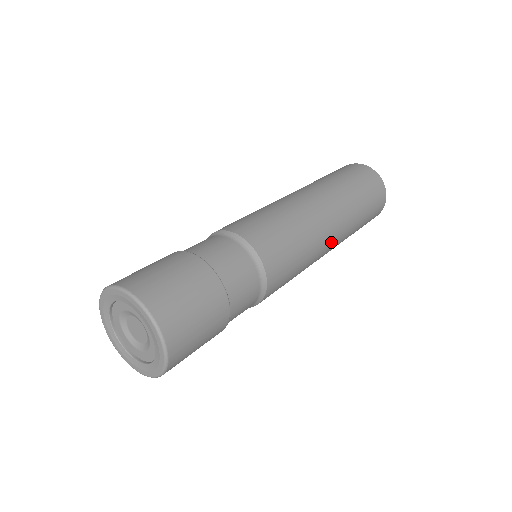
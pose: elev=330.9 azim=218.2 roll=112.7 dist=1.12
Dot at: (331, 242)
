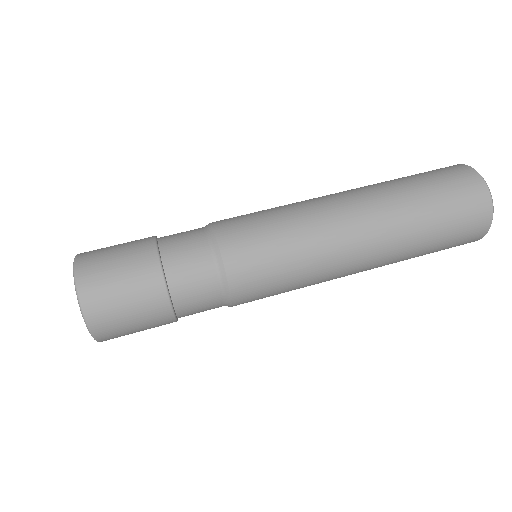
Dot at: (353, 270)
